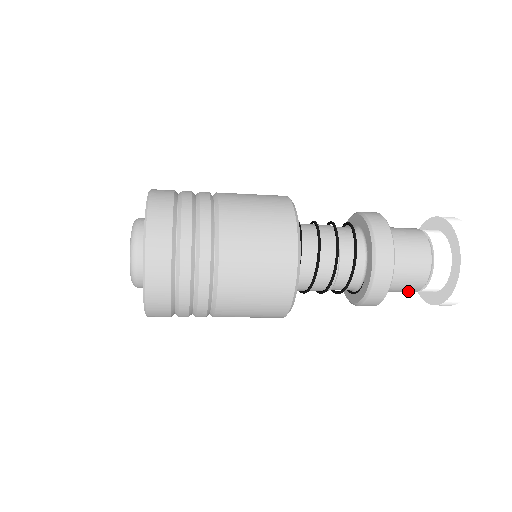
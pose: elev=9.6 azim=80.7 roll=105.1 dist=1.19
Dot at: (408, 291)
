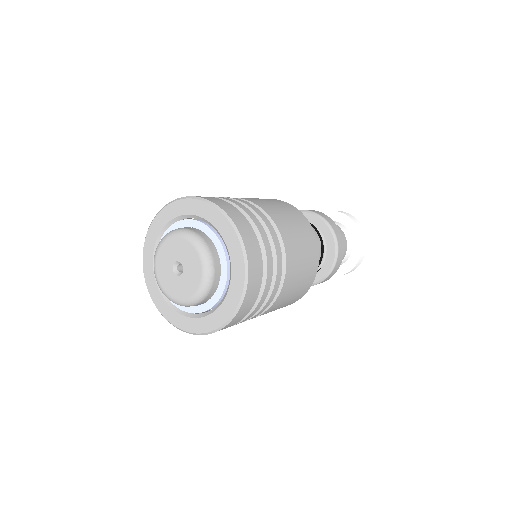
Dot at: occluded
